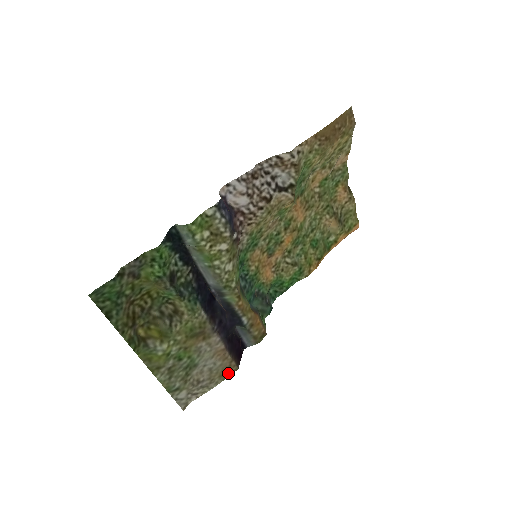
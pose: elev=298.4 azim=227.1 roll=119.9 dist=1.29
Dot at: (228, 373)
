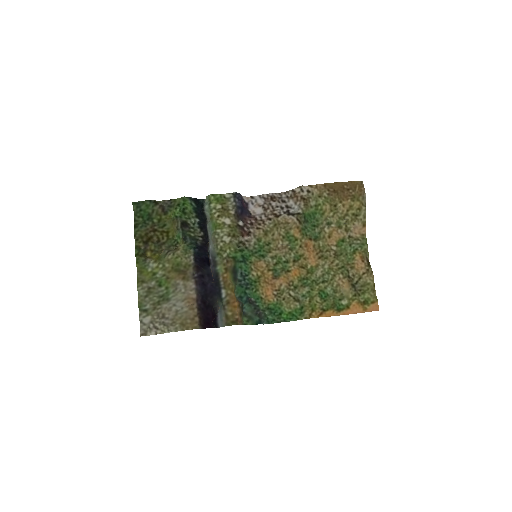
Dot at: (189, 326)
